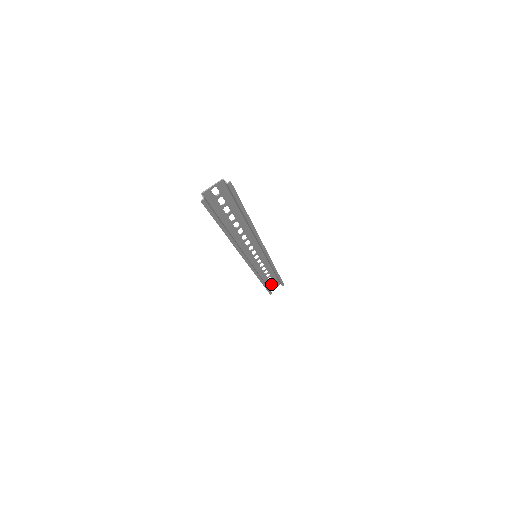
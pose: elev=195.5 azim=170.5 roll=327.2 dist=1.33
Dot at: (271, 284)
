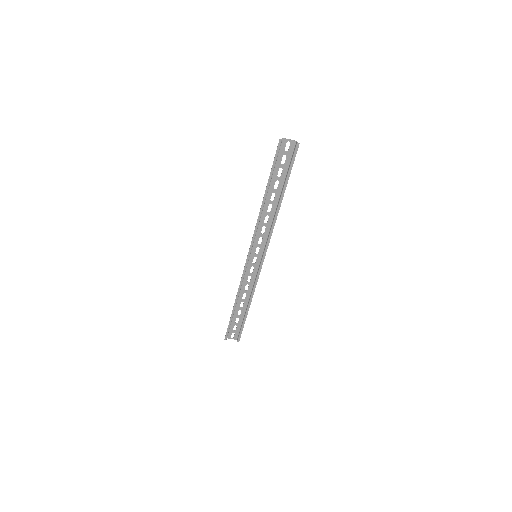
Dot at: occluded
